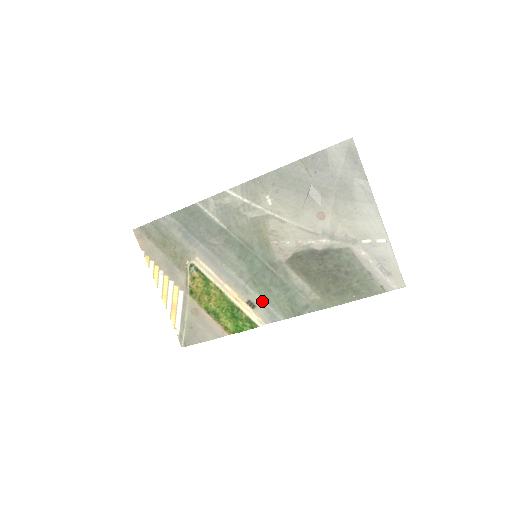
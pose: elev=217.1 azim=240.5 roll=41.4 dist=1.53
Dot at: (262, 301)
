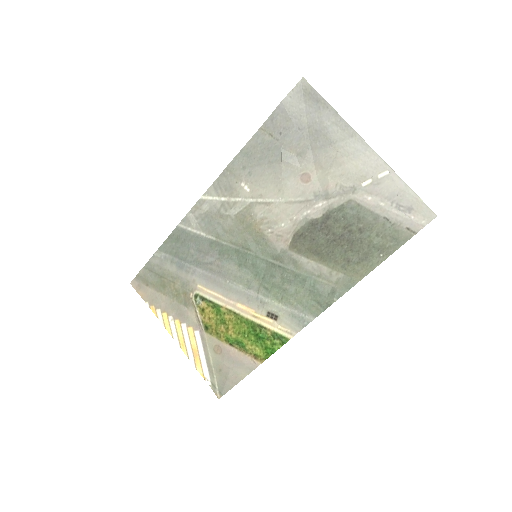
Dot at: (282, 307)
